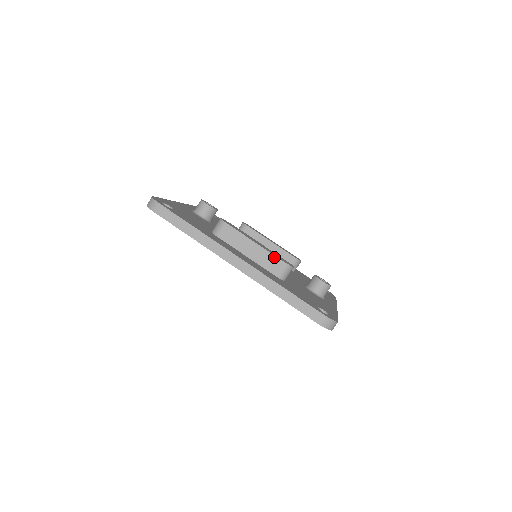
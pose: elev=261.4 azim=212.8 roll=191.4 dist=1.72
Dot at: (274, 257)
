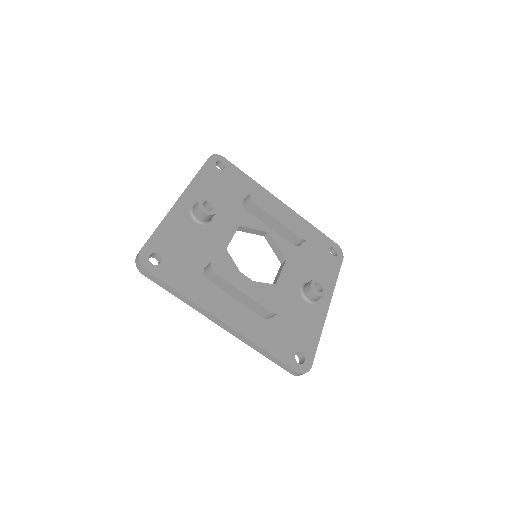
Dot at: (261, 307)
